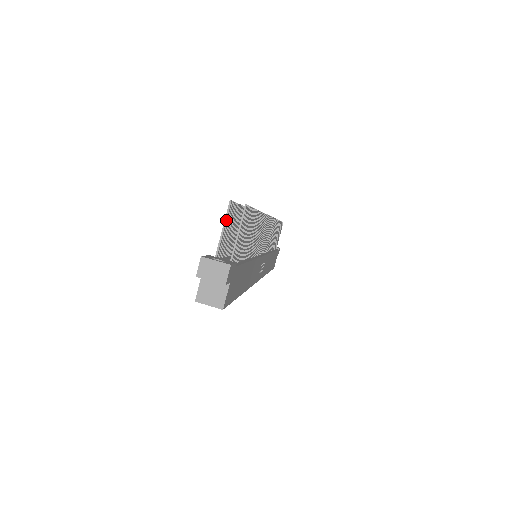
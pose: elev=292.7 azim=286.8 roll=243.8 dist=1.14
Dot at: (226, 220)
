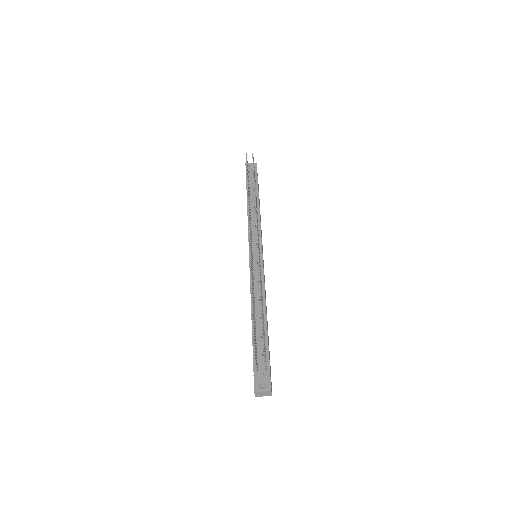
Dot at: (256, 363)
